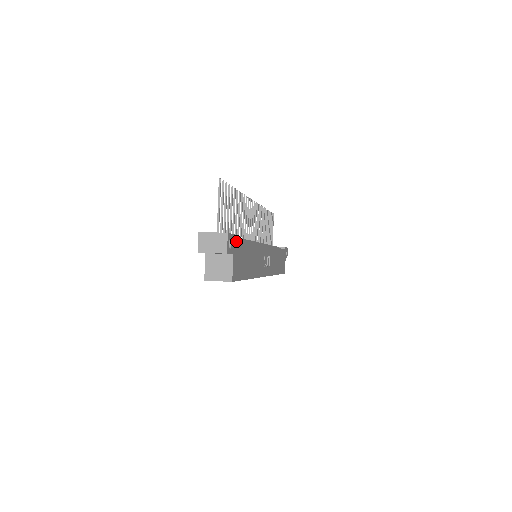
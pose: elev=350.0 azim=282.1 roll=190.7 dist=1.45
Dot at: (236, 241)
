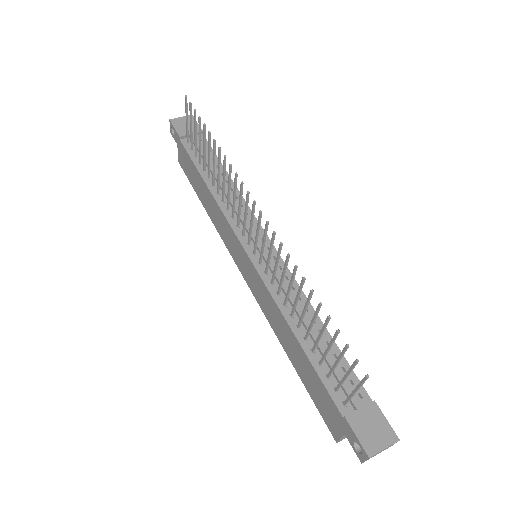
Dot at: (371, 403)
